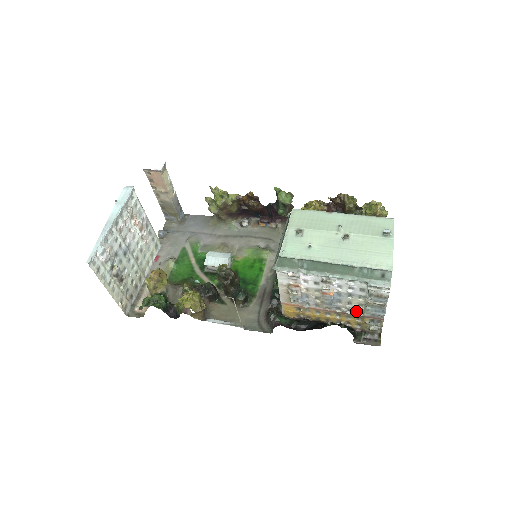
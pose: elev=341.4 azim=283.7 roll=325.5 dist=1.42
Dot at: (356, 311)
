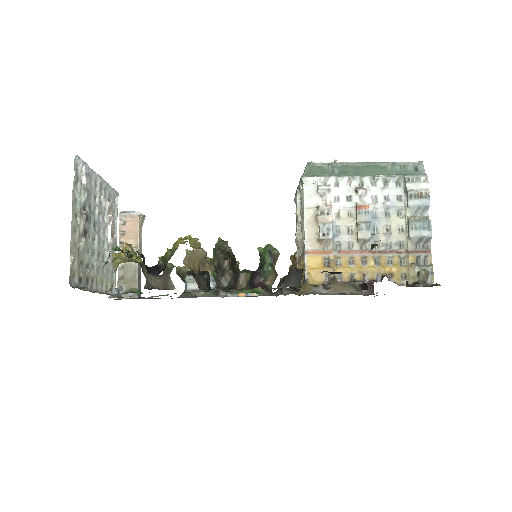
Dot at: (398, 243)
